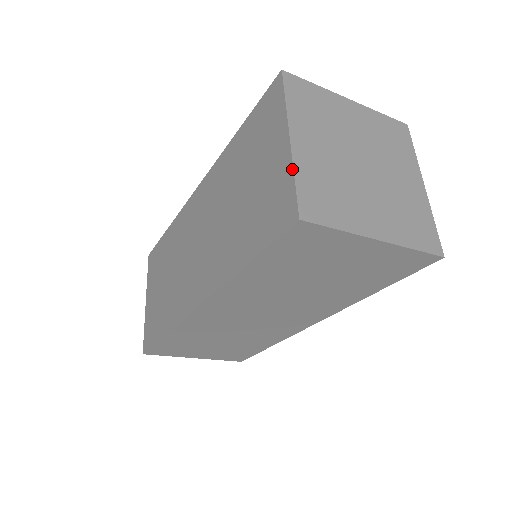
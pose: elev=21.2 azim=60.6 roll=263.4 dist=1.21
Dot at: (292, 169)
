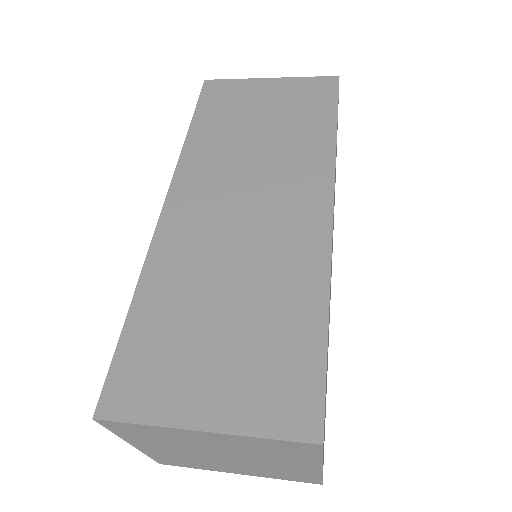
Dot at: (144, 452)
